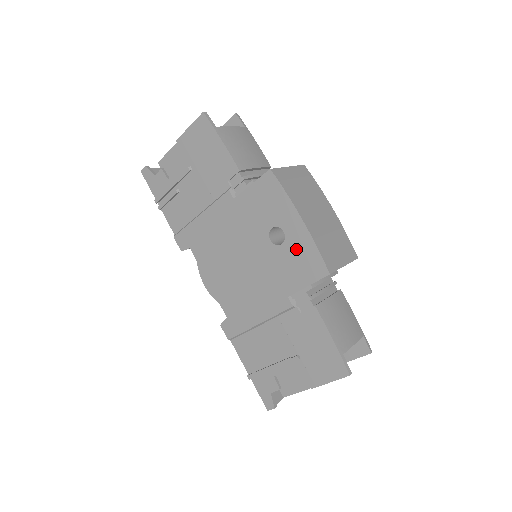
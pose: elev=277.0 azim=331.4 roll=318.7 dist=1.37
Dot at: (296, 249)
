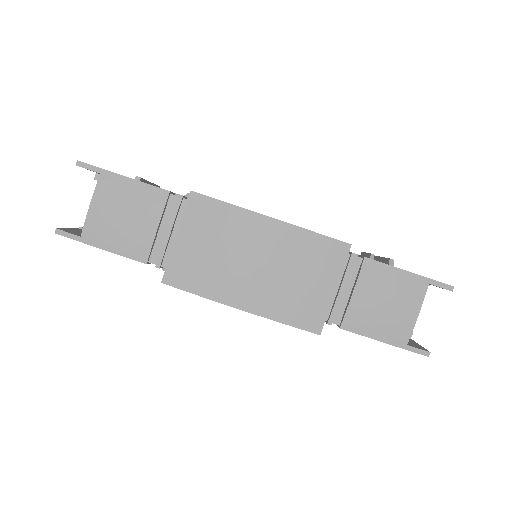
Dot at: occluded
